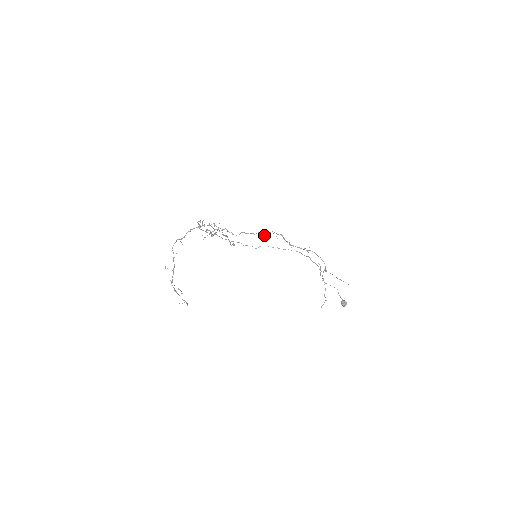
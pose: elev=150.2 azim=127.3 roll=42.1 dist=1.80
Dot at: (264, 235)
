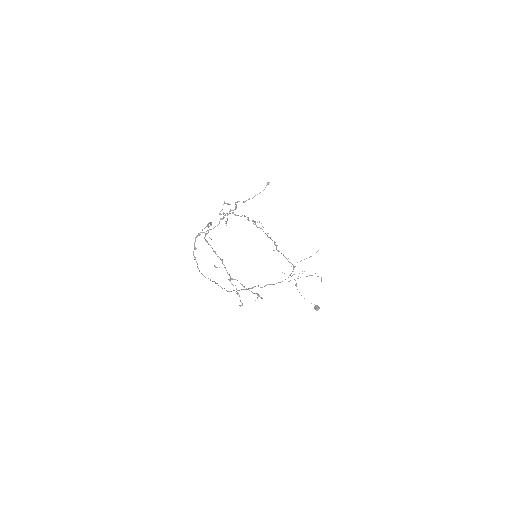
Dot at: (254, 221)
